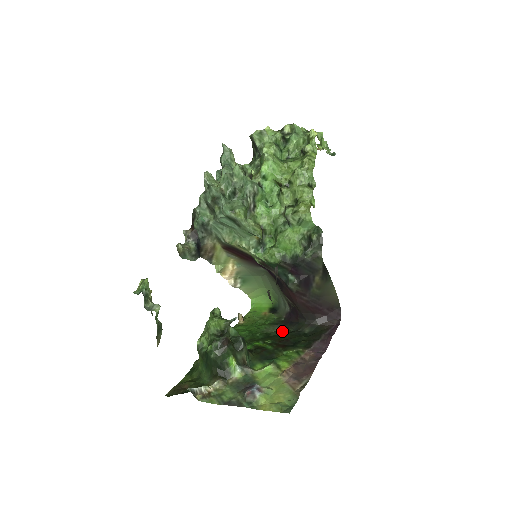
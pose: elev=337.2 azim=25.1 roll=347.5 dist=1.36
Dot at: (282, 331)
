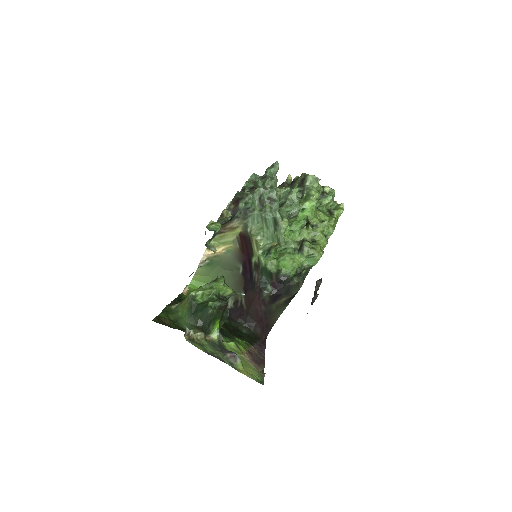
Dot at: (225, 321)
